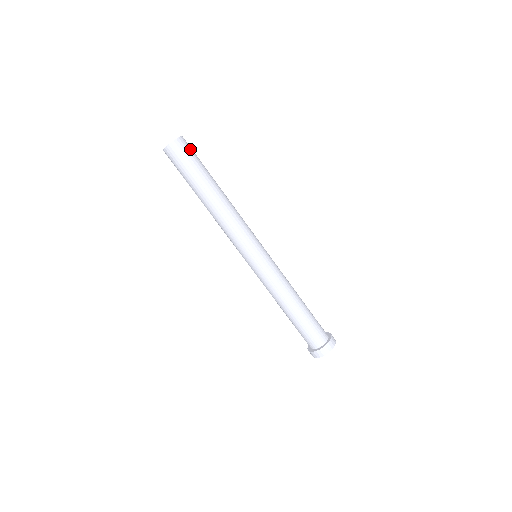
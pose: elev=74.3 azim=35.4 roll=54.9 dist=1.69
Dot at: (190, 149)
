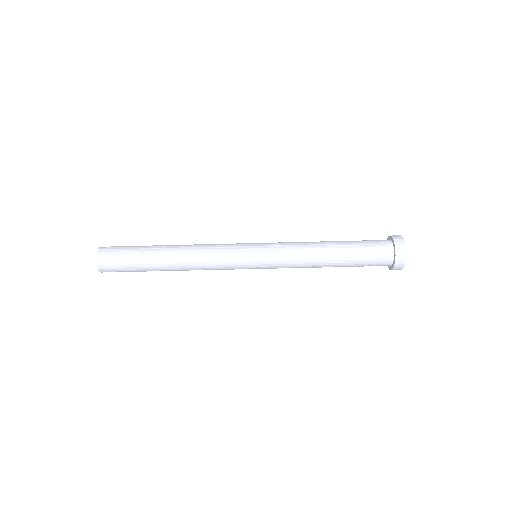
Dot at: occluded
